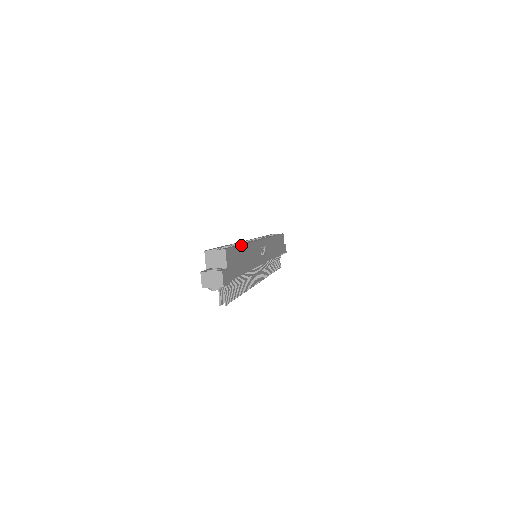
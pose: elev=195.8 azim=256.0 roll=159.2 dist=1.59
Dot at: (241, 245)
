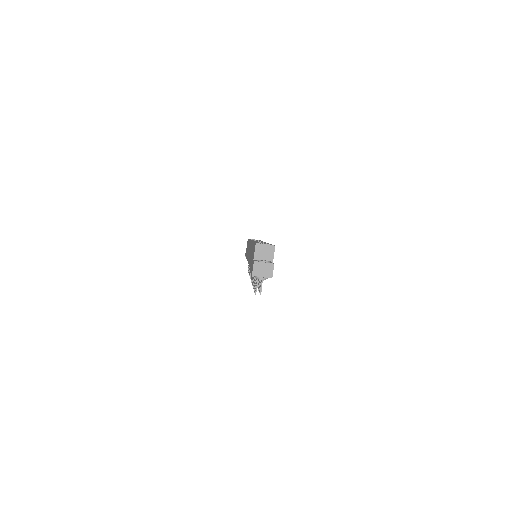
Dot at: occluded
